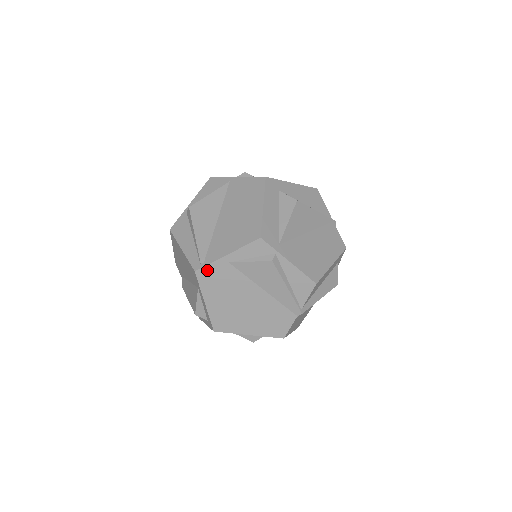
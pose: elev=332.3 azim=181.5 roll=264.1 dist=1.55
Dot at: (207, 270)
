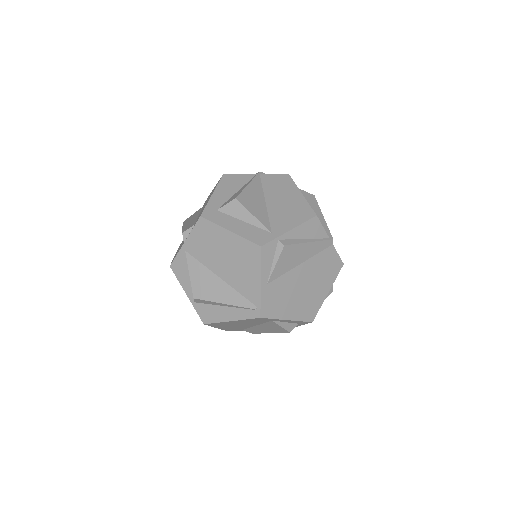
Dot at: (264, 306)
